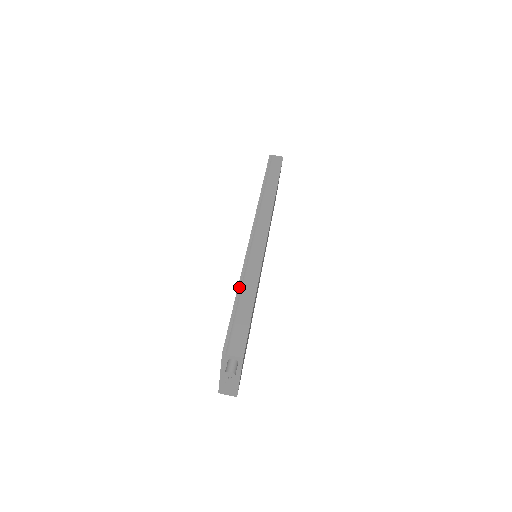
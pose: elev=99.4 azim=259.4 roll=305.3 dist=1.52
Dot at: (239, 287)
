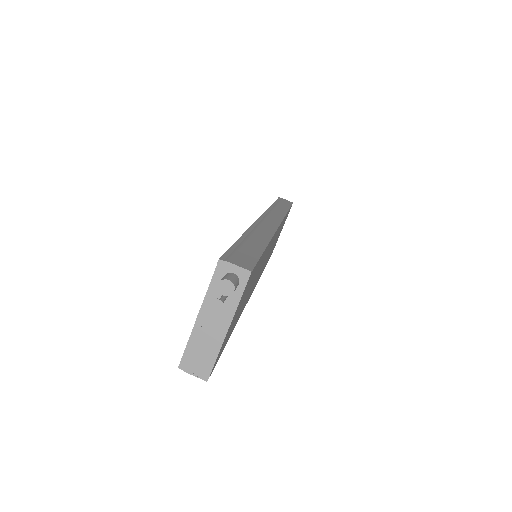
Dot at: (246, 233)
